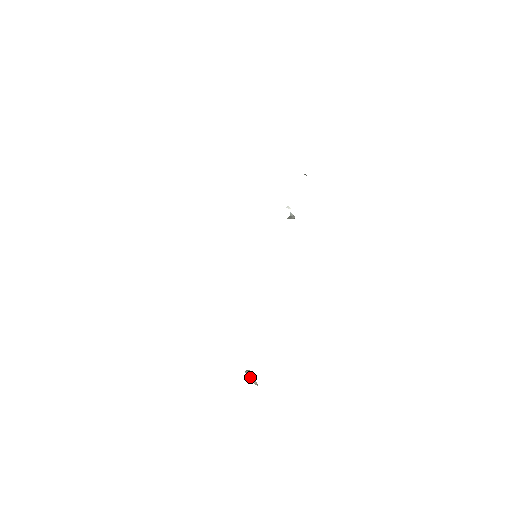
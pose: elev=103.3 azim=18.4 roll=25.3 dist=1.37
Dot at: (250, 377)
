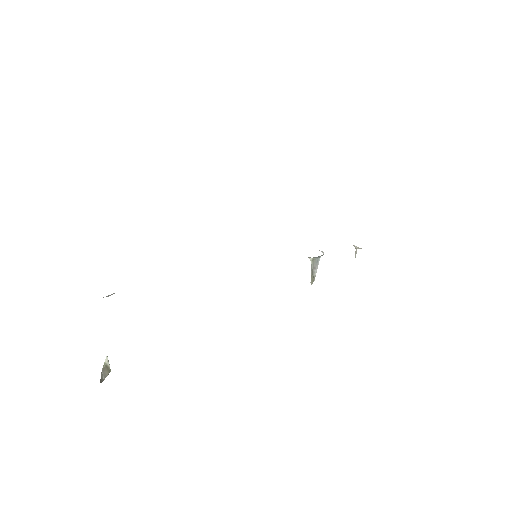
Dot at: (106, 365)
